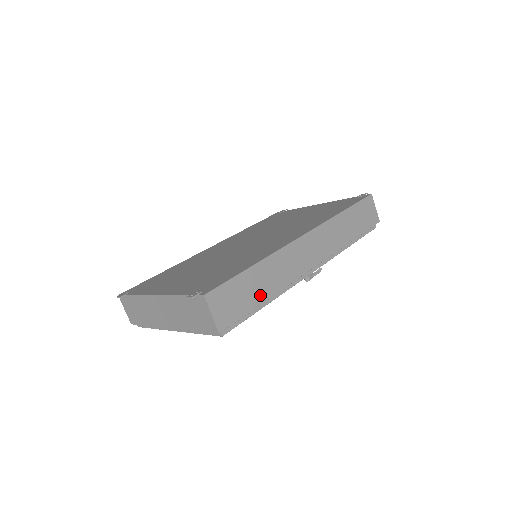
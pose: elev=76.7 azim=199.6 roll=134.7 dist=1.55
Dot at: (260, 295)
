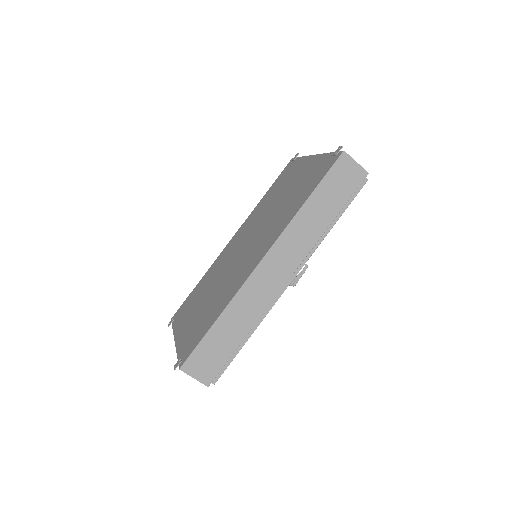
Dot at: (235, 339)
